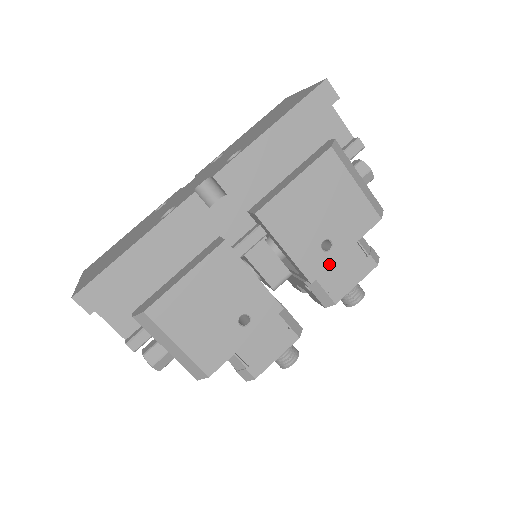
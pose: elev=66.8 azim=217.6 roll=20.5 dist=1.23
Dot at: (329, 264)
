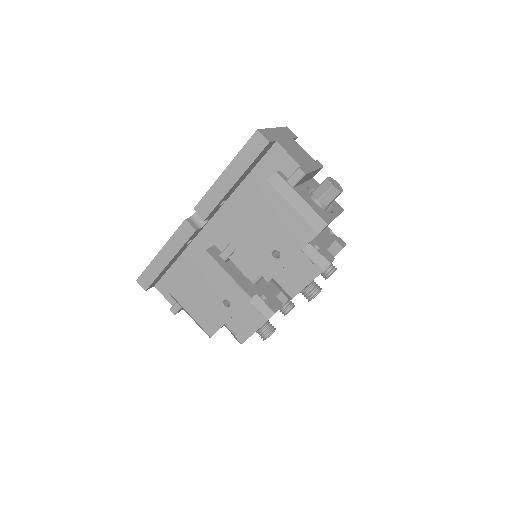
Dot at: (280, 268)
